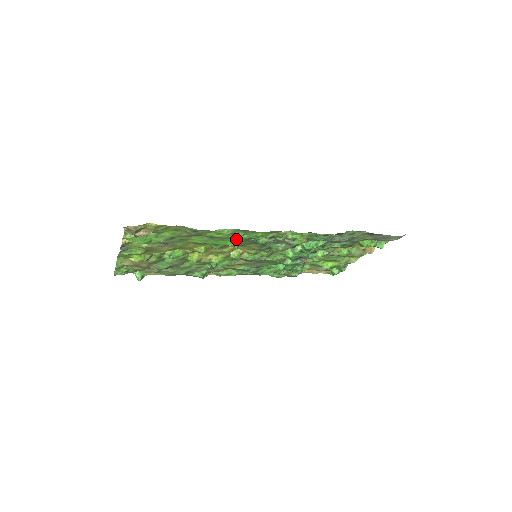
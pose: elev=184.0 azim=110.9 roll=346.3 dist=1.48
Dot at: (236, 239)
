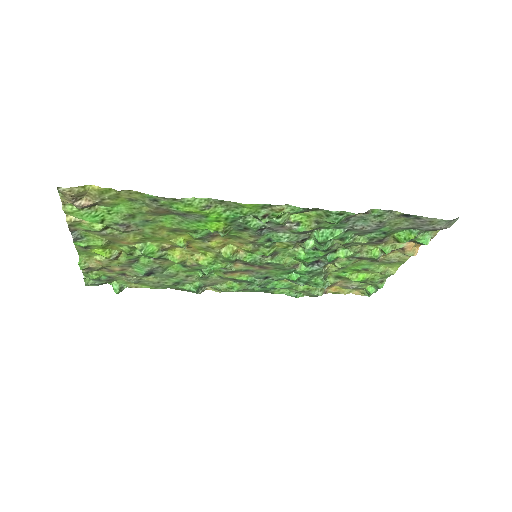
Dot at: (216, 218)
